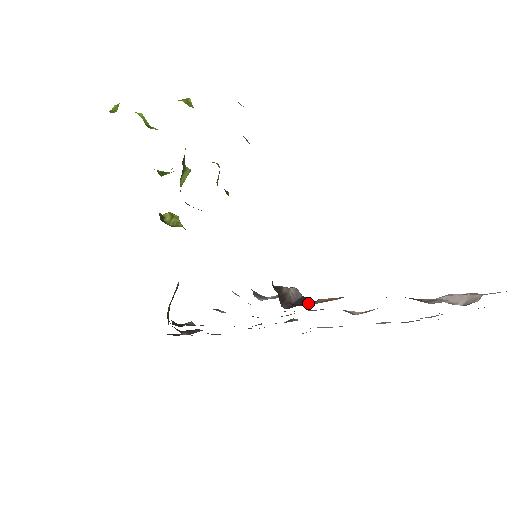
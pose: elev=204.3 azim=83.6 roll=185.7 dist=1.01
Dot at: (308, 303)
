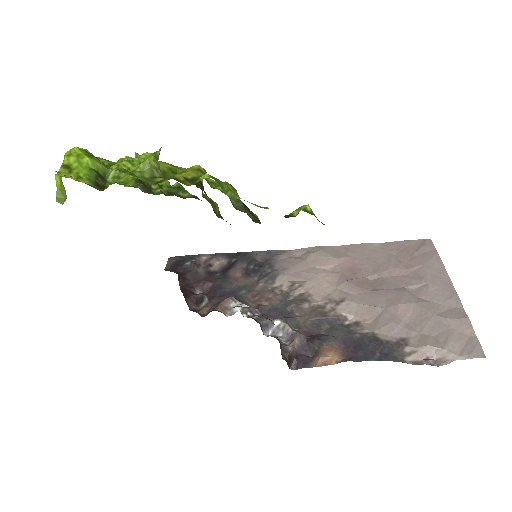
Dot at: (311, 356)
